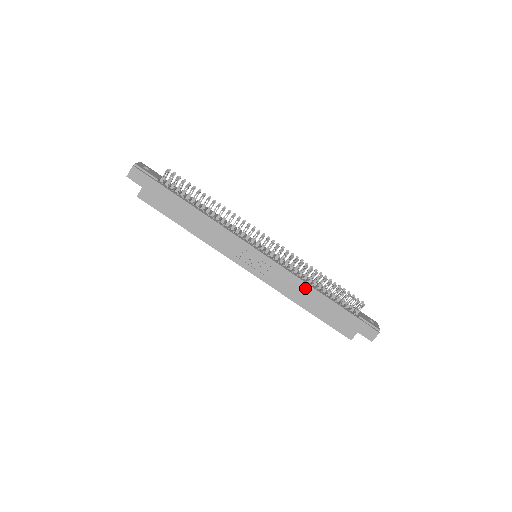
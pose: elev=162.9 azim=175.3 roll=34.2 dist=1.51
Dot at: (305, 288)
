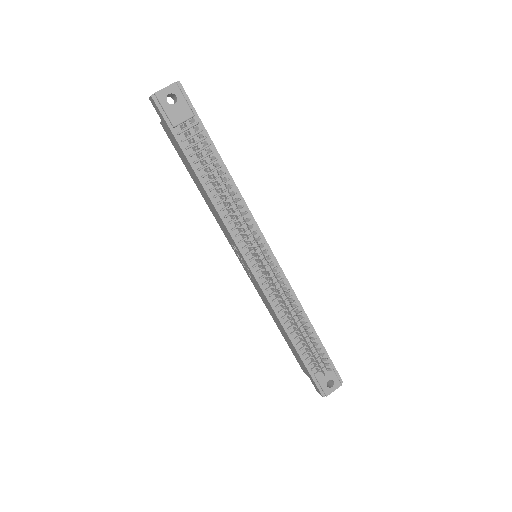
Dot at: (277, 319)
